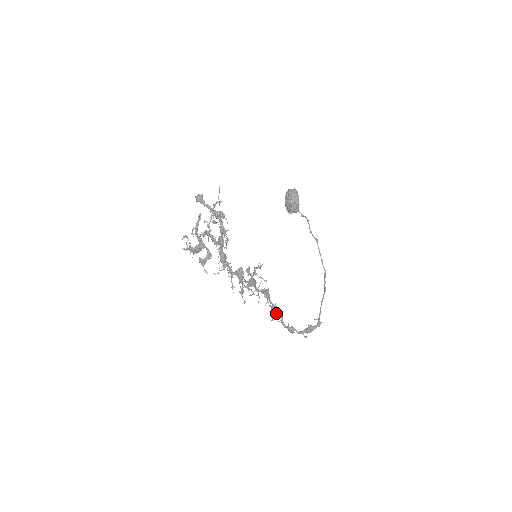
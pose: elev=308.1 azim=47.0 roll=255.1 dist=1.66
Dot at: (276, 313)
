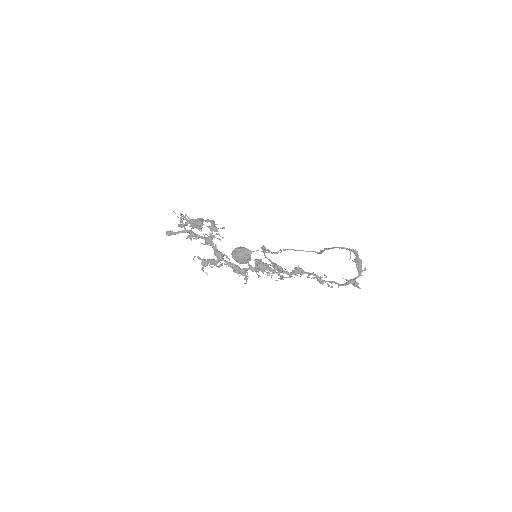
Dot at: occluded
